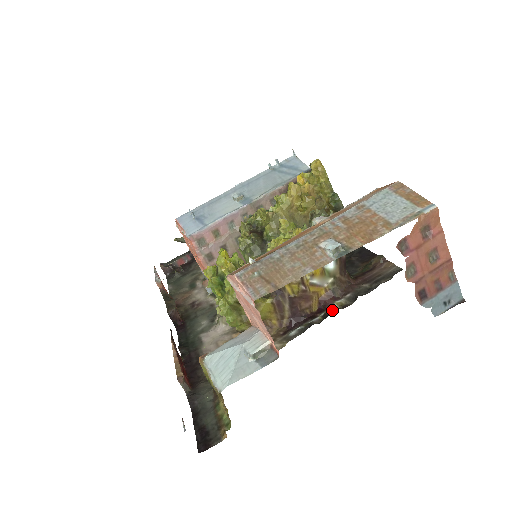
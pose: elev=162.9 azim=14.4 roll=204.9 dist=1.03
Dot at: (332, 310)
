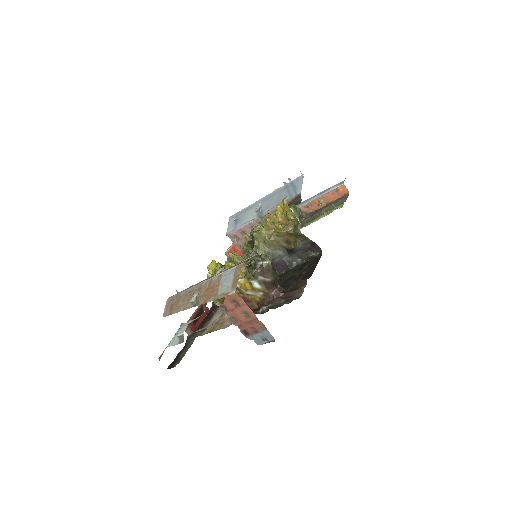
Dot at: (259, 312)
